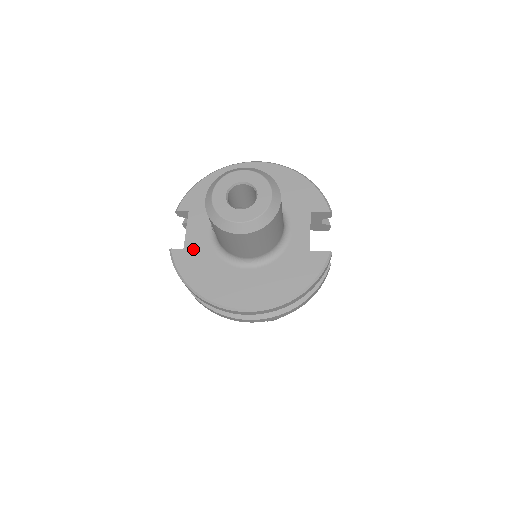
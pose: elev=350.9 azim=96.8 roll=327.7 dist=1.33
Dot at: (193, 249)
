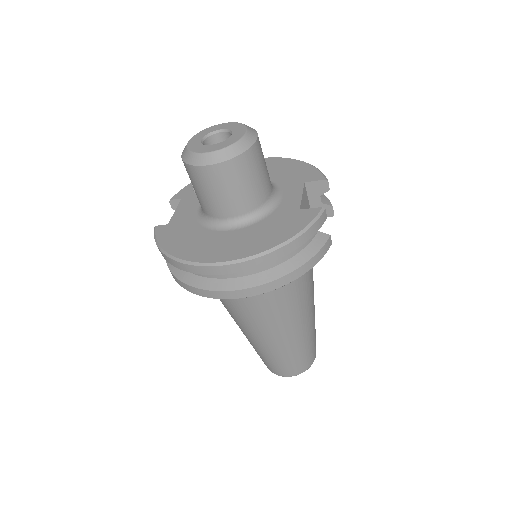
Dot at: (177, 223)
